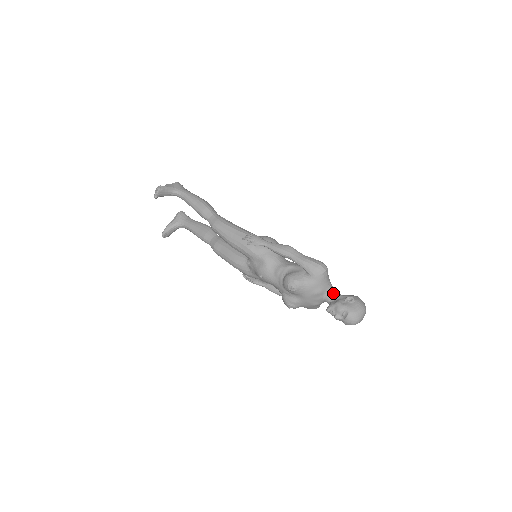
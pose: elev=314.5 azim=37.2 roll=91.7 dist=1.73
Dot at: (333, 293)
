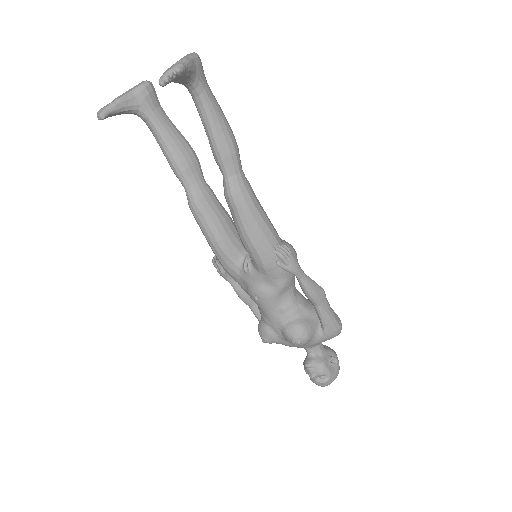
Dot at: (321, 346)
